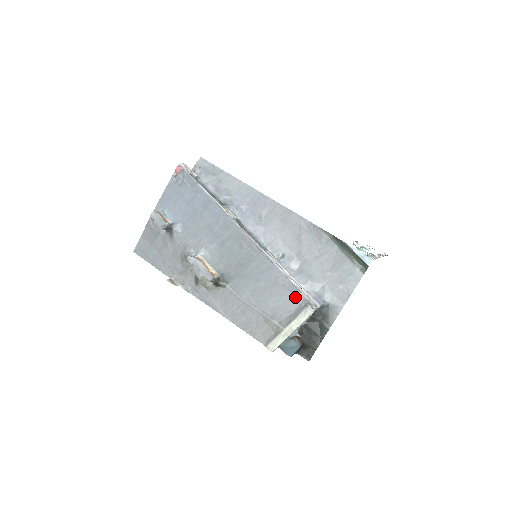
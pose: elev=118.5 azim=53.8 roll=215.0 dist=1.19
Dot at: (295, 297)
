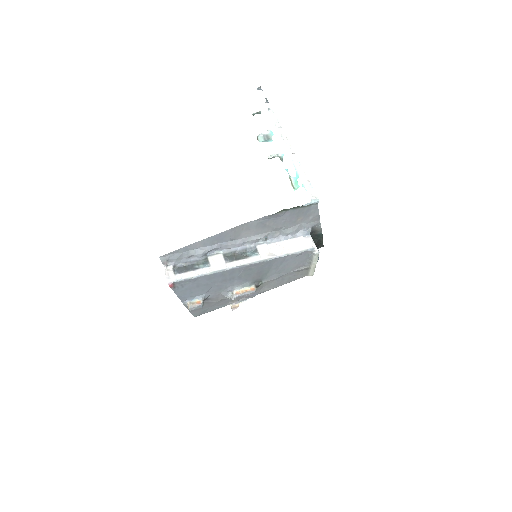
Dot at: (302, 255)
